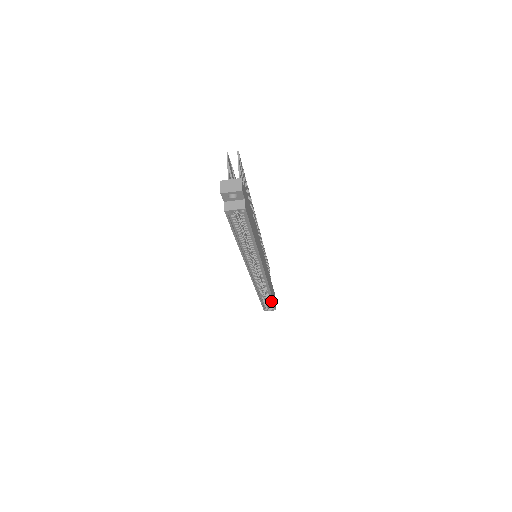
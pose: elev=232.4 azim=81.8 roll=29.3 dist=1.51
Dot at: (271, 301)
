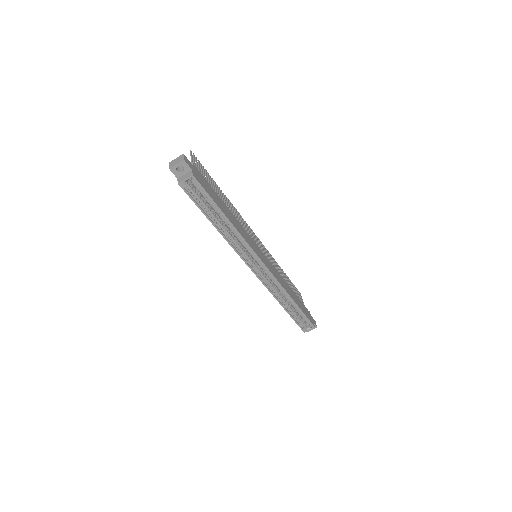
Dot at: (301, 313)
